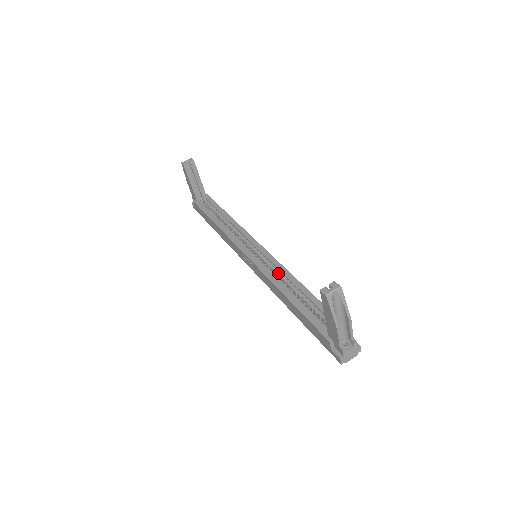
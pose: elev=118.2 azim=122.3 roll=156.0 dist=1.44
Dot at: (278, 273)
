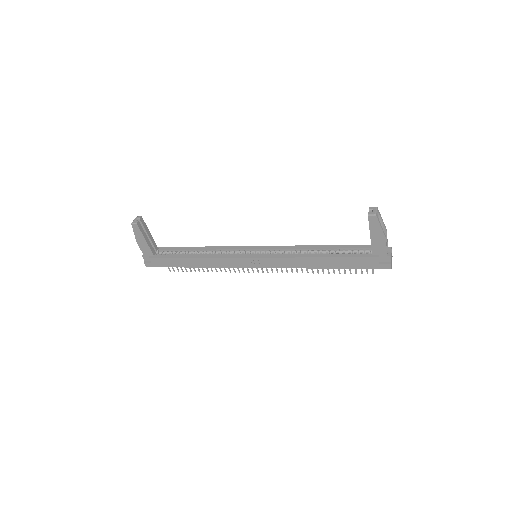
Dot at: (290, 252)
